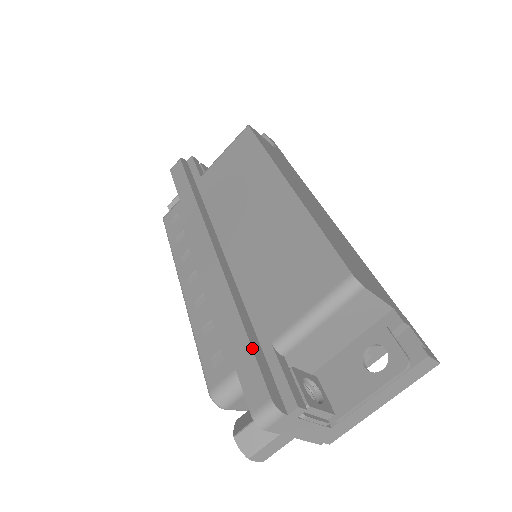
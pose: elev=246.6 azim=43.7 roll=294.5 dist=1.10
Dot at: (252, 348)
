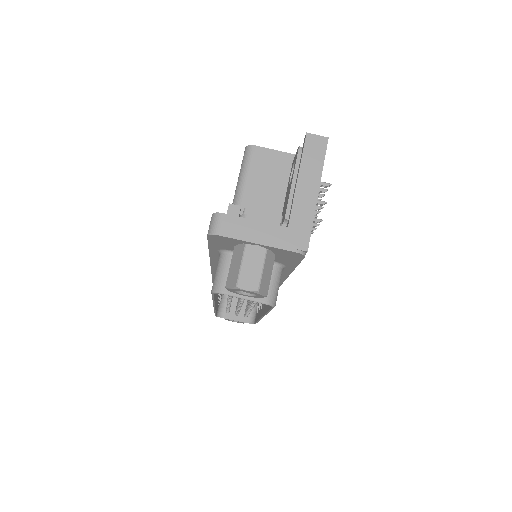
Dot at: occluded
